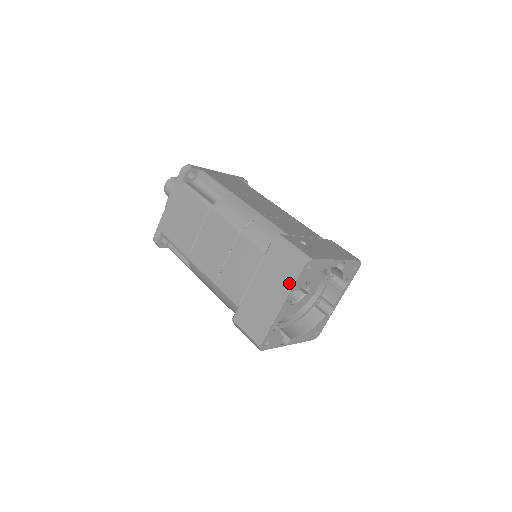
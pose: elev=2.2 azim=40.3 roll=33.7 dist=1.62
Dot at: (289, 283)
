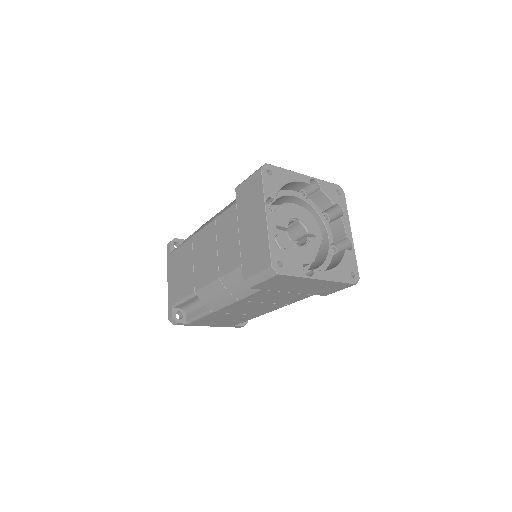
Dot at: (260, 192)
